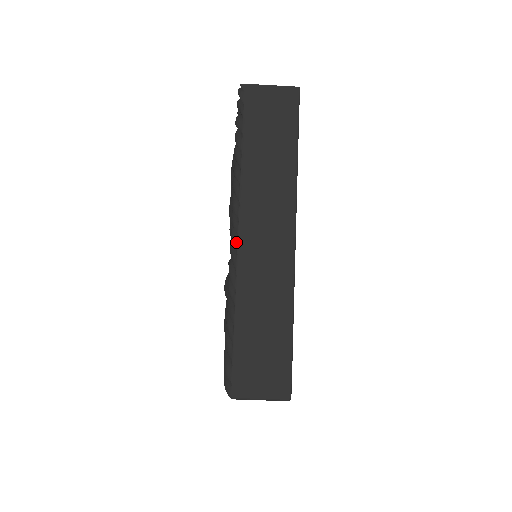
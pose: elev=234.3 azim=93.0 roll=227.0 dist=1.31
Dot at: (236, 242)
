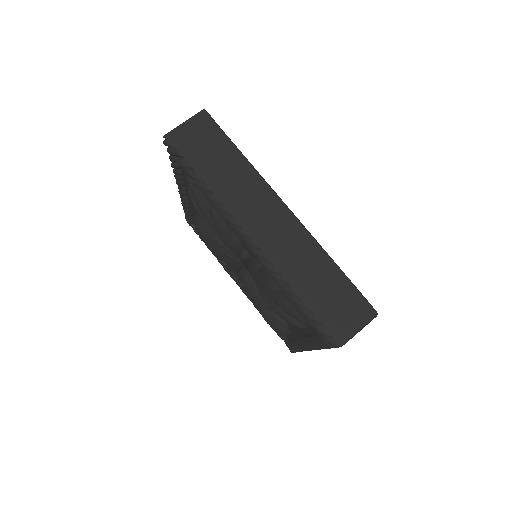
Dot at: (253, 243)
